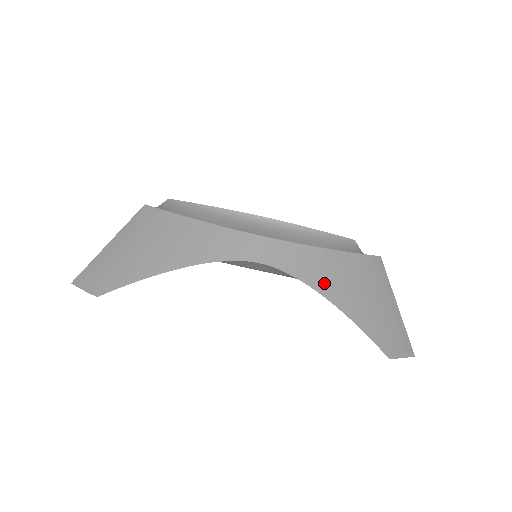
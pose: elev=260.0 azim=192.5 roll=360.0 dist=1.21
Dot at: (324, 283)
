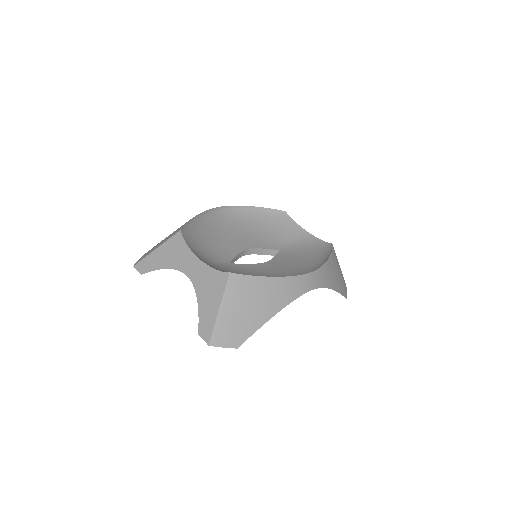
Dot at: (330, 282)
